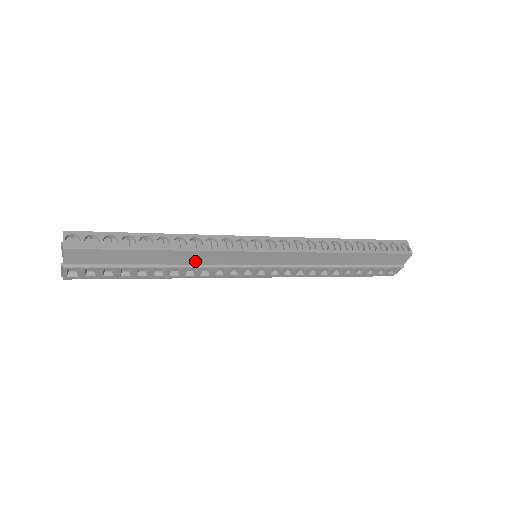
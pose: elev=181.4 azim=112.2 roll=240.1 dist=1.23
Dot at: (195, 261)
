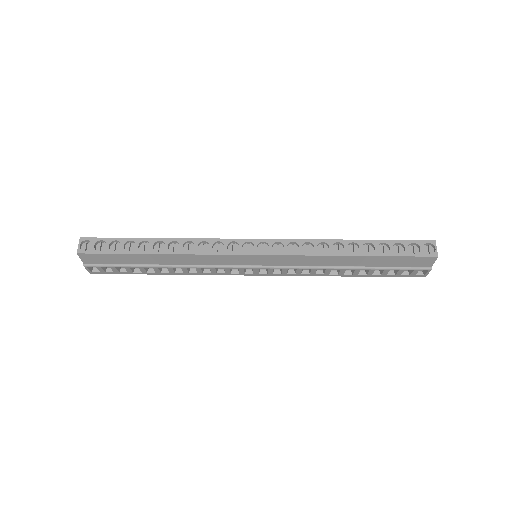
Dot at: (191, 262)
